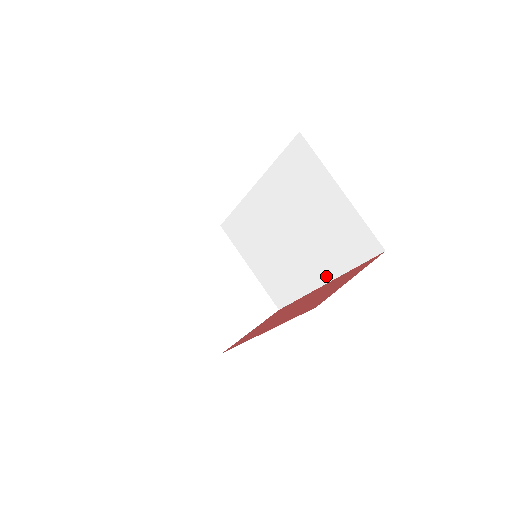
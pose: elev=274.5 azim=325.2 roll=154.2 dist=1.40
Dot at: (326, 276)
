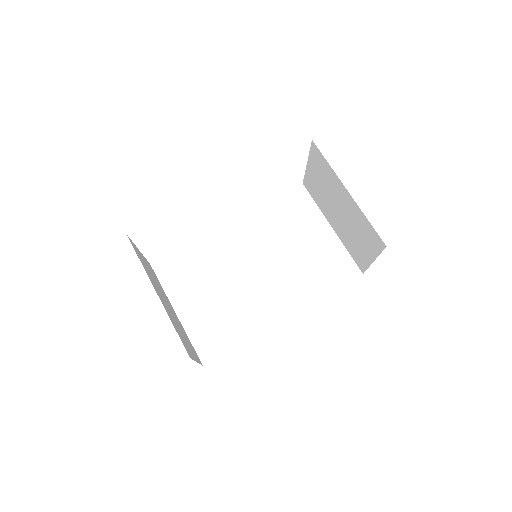
Dot at: (293, 306)
